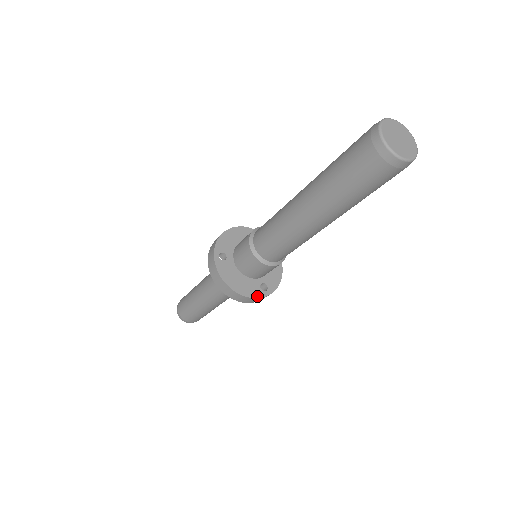
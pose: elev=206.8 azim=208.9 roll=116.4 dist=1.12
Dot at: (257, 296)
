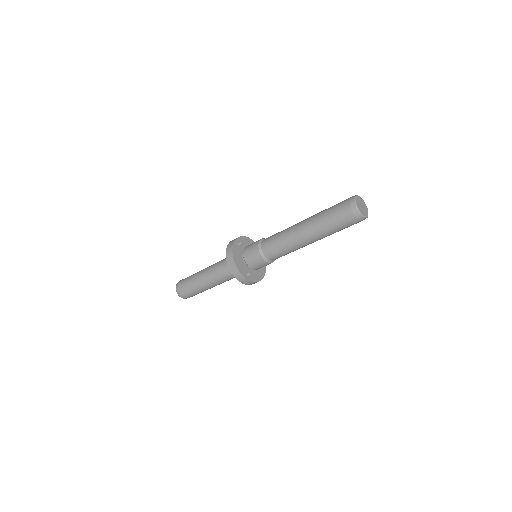
Dot at: (242, 274)
